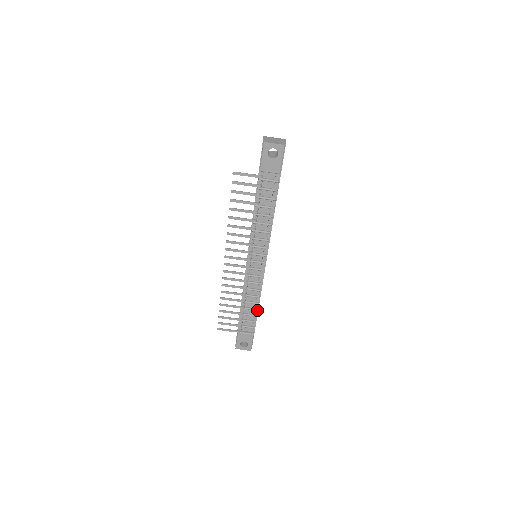
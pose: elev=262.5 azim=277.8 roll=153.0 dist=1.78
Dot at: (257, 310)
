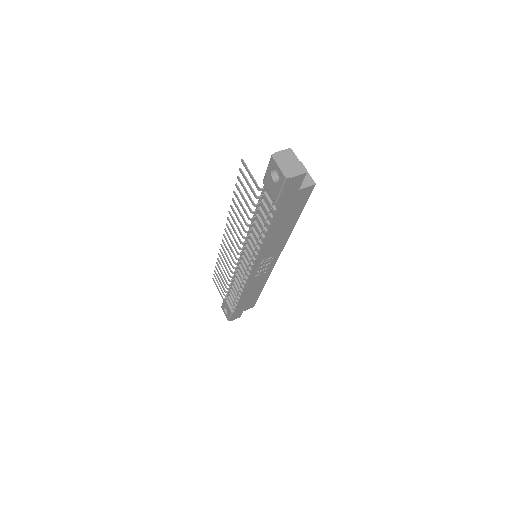
Dot at: (239, 298)
